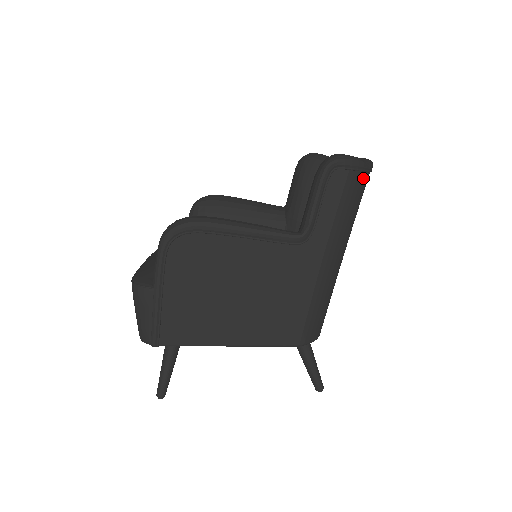
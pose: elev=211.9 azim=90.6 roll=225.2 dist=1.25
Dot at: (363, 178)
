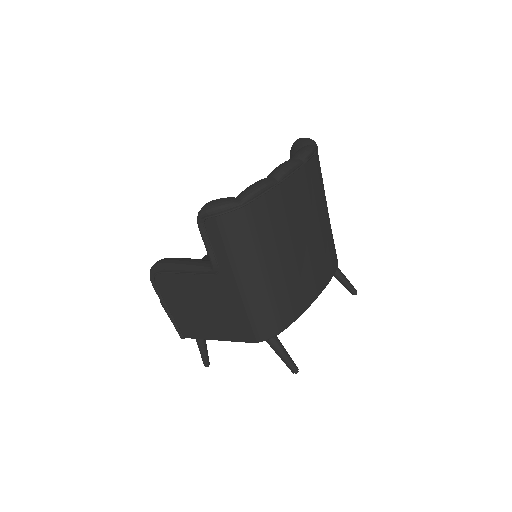
Dot at: (237, 215)
